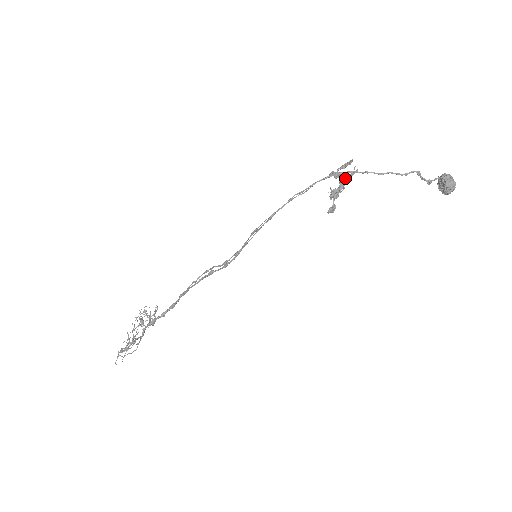
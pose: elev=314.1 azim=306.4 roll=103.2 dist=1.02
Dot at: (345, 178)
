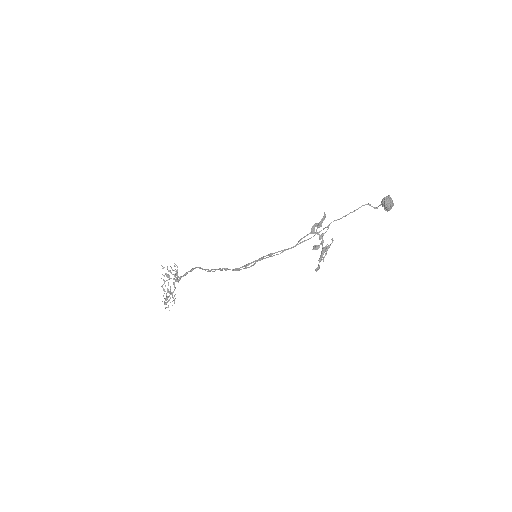
Dot at: (326, 251)
